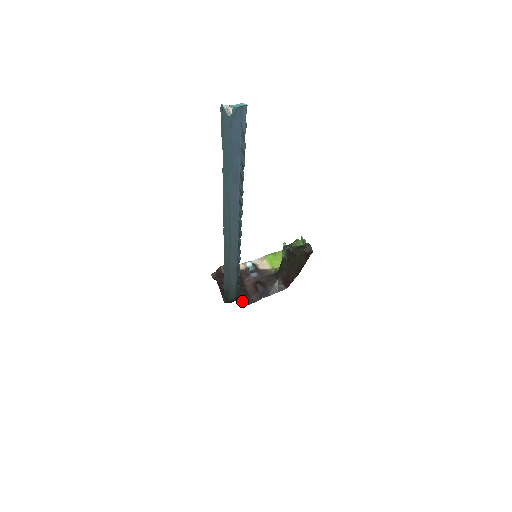
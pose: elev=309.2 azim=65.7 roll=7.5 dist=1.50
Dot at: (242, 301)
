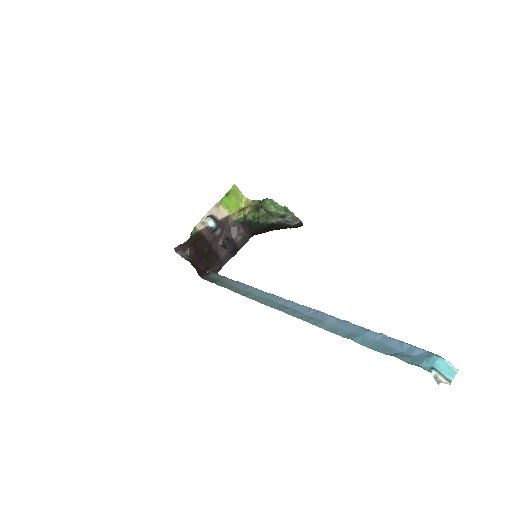
Dot at: (216, 267)
